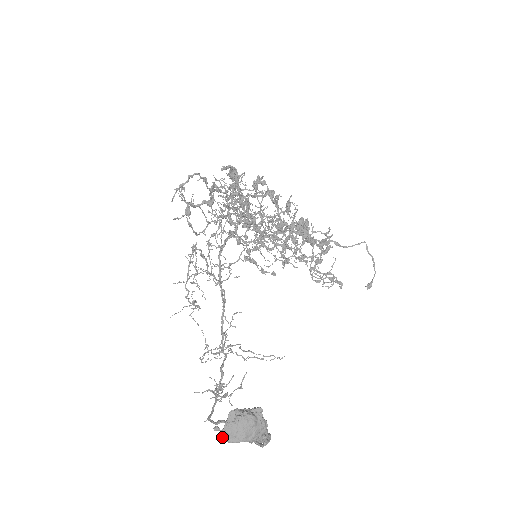
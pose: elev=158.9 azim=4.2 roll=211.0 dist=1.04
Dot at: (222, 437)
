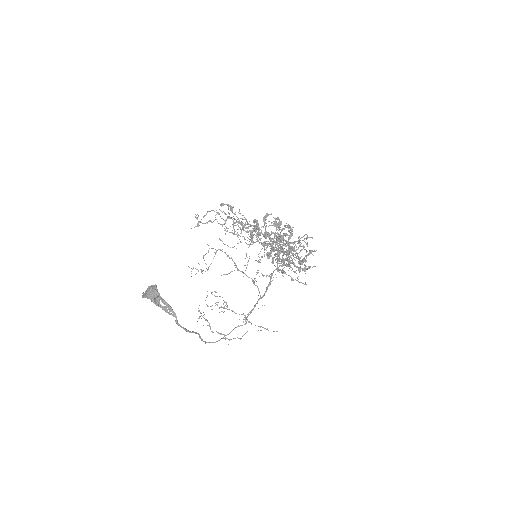
Dot at: (142, 296)
